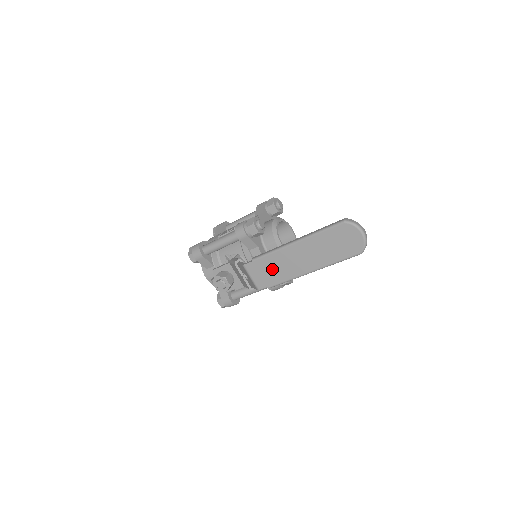
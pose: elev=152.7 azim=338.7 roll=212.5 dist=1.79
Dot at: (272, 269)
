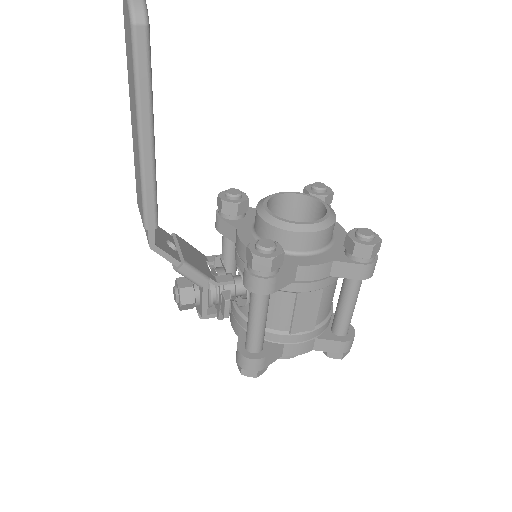
Dot at: (138, 190)
